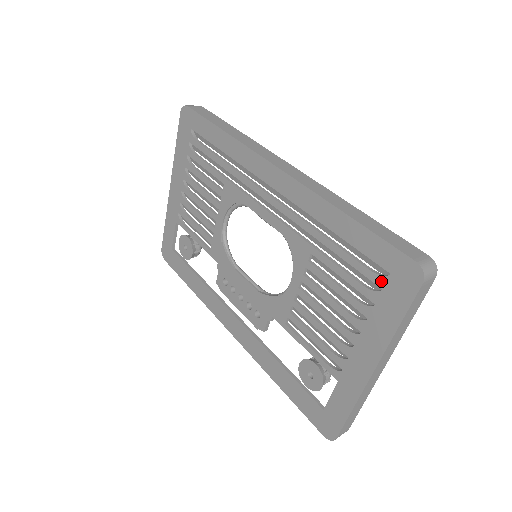
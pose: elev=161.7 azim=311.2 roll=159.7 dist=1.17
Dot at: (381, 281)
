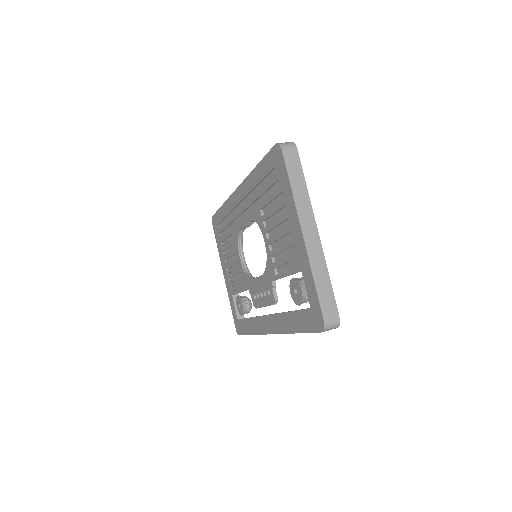
Dot at: (276, 175)
